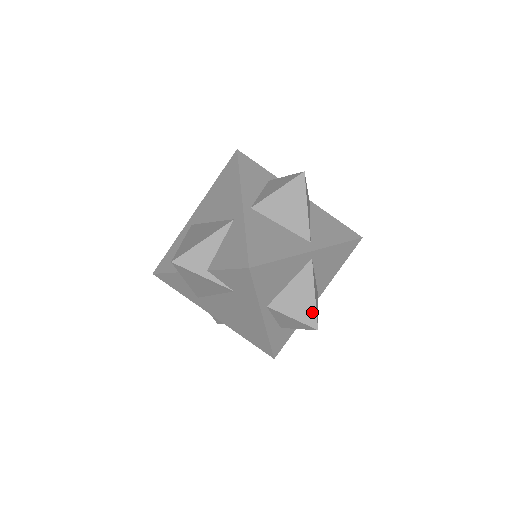
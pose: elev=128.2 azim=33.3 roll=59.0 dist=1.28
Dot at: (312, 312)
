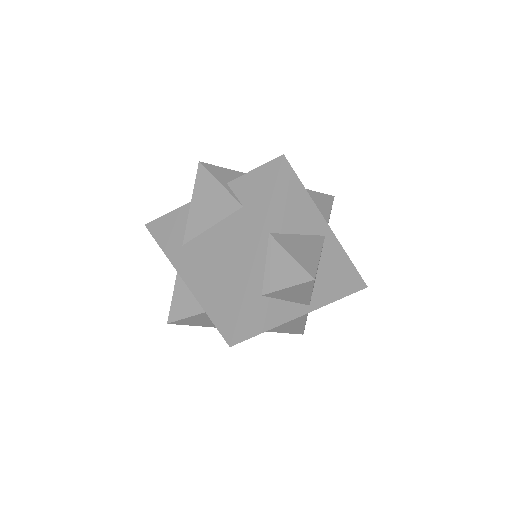
Dot at: (313, 264)
